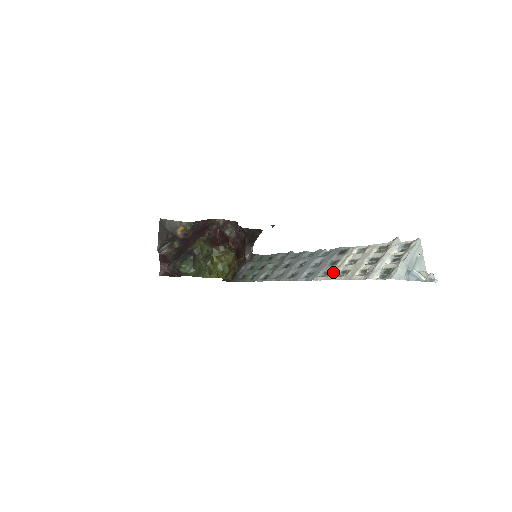
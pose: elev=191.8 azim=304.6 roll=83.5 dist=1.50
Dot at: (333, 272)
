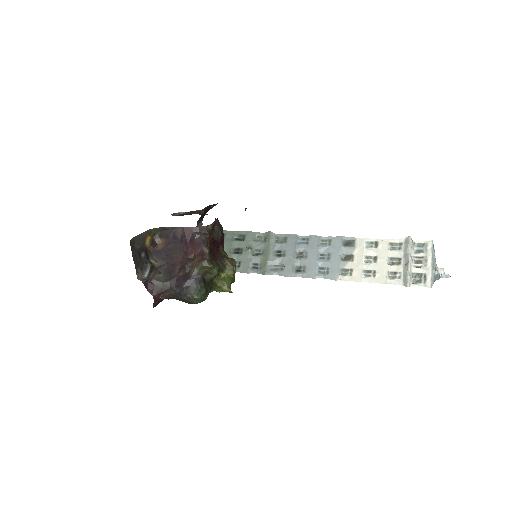
Dot at: (356, 272)
